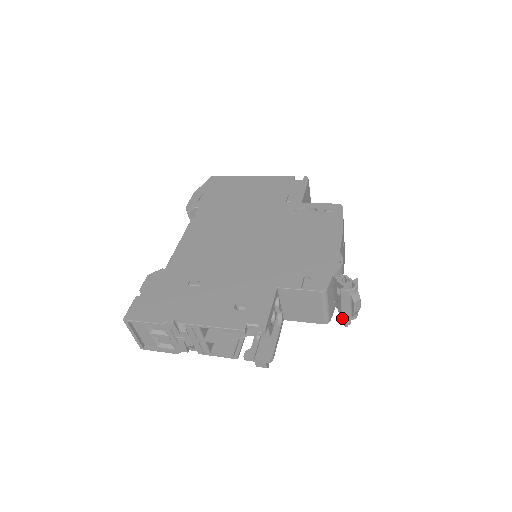
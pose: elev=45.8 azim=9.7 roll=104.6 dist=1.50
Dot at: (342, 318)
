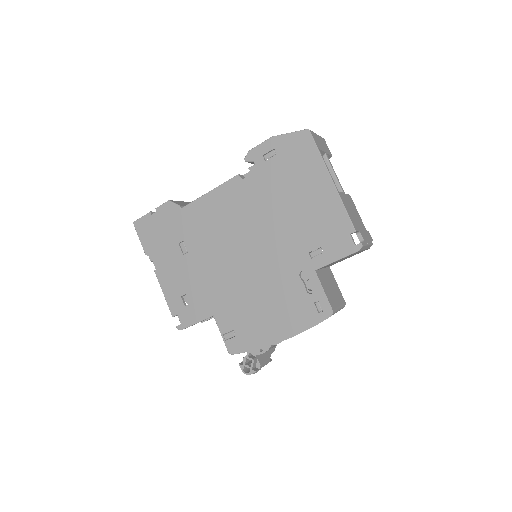
Dot at: occluded
